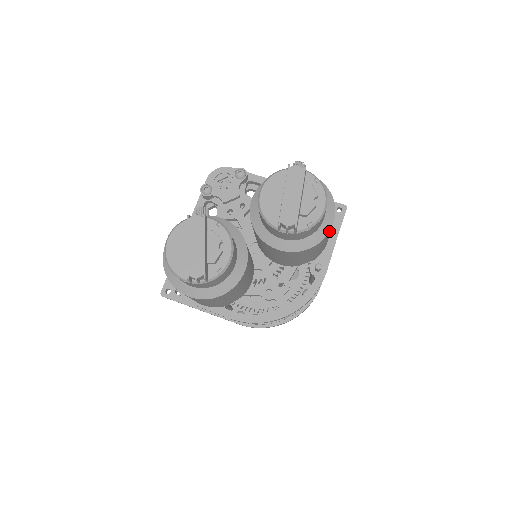
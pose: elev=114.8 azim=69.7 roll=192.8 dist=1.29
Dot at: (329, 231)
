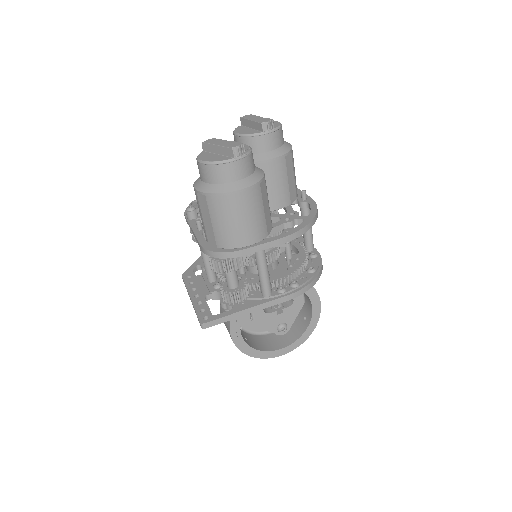
Dot at: (291, 145)
